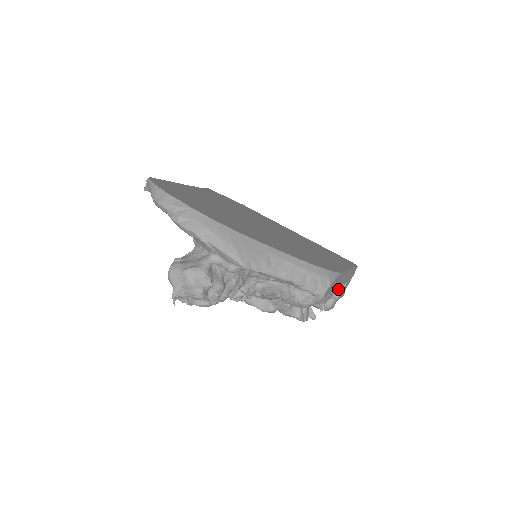
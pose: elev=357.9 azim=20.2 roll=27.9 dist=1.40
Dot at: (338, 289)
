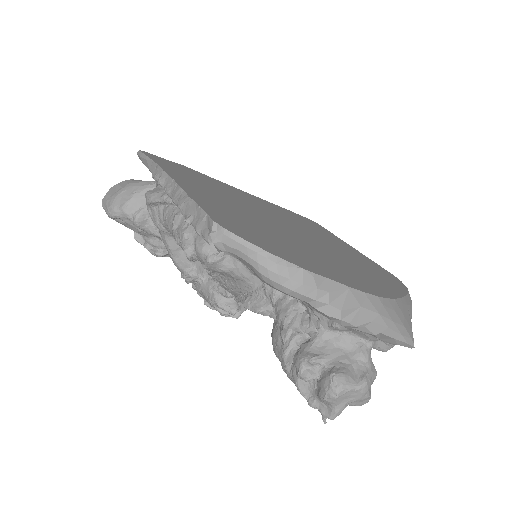
Dot at: occluded
